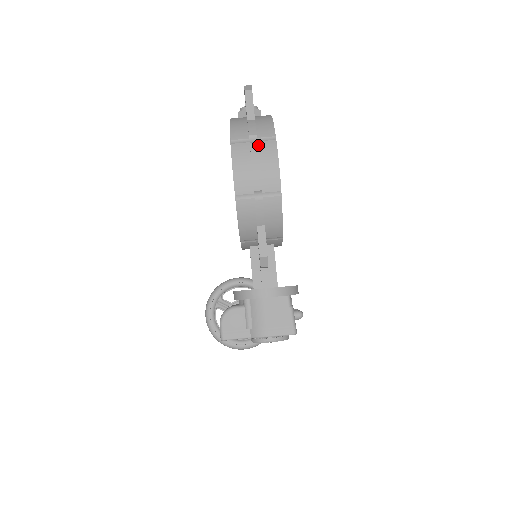
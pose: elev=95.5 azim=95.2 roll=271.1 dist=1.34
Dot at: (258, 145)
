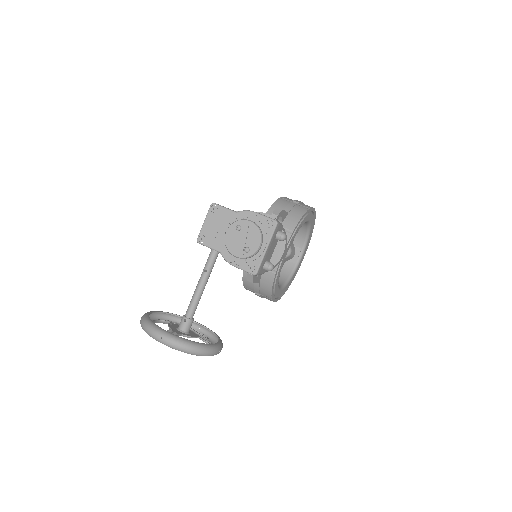
Dot at: occluded
